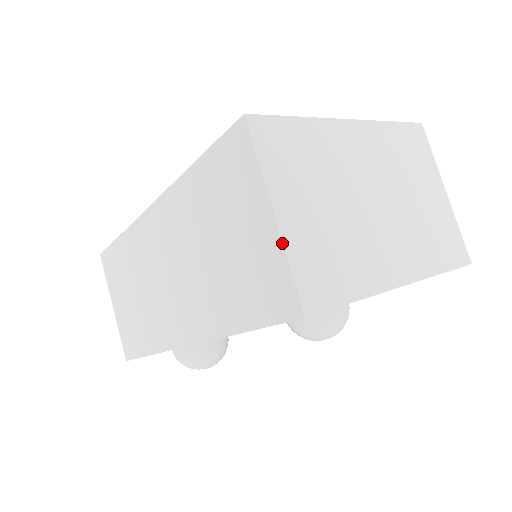
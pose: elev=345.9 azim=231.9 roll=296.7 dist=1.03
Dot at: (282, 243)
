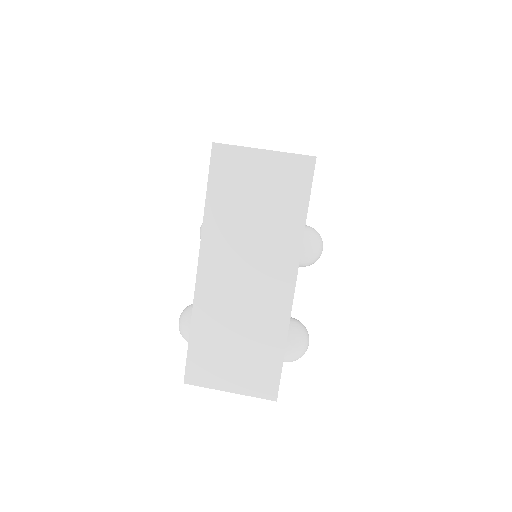
Dot at: (279, 152)
